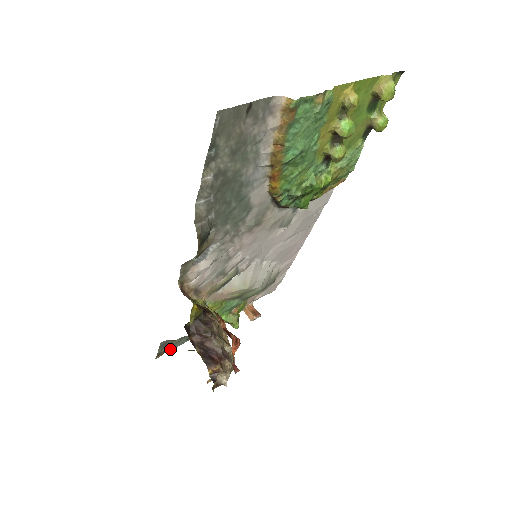
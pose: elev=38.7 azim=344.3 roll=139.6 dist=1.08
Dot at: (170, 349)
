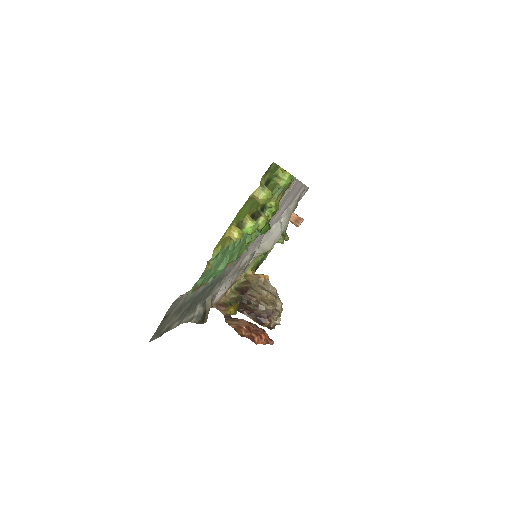
Dot at: occluded
